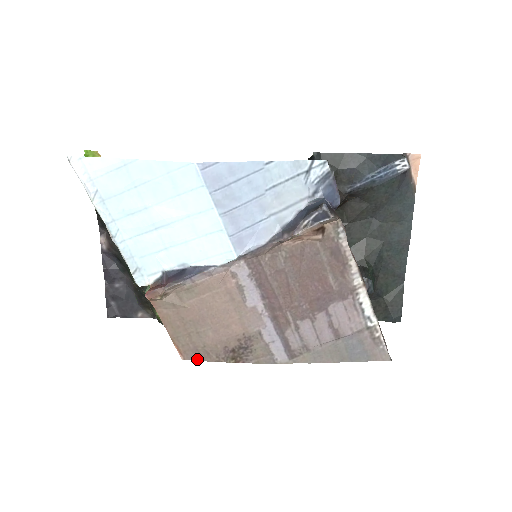
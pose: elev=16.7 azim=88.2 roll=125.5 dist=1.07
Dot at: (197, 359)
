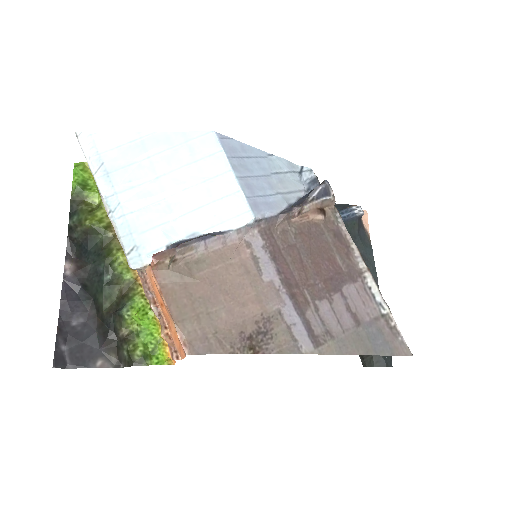
Dot at: (206, 352)
